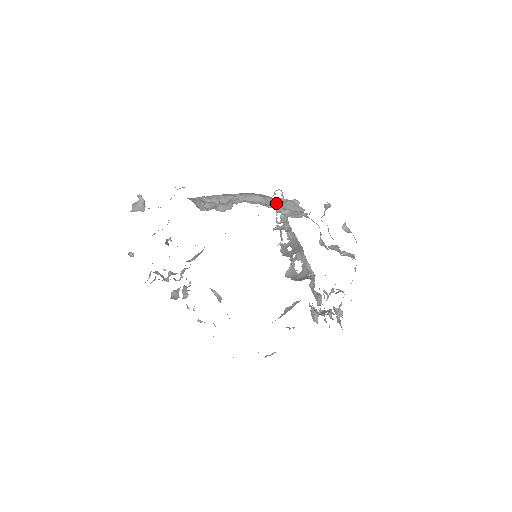
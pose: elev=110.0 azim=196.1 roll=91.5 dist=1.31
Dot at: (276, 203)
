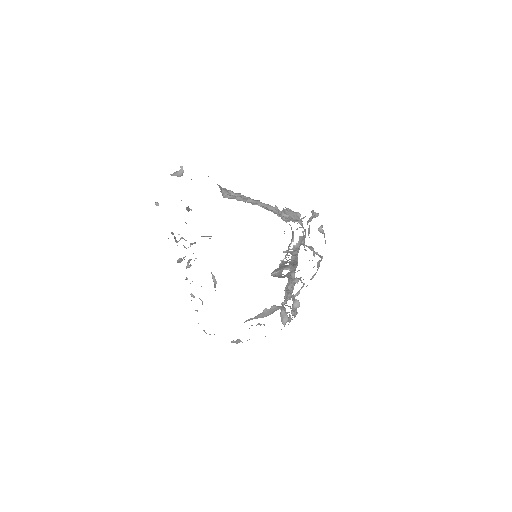
Dot at: occluded
